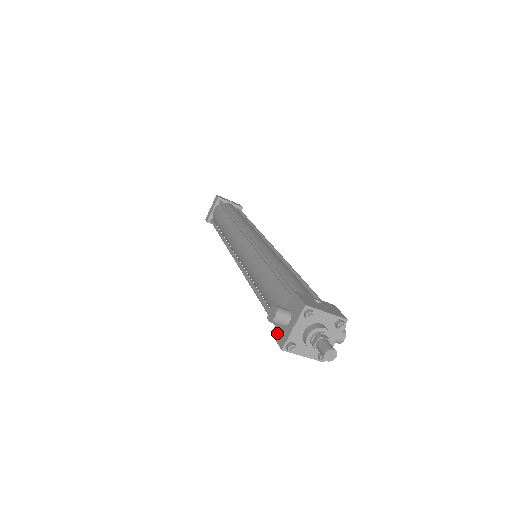
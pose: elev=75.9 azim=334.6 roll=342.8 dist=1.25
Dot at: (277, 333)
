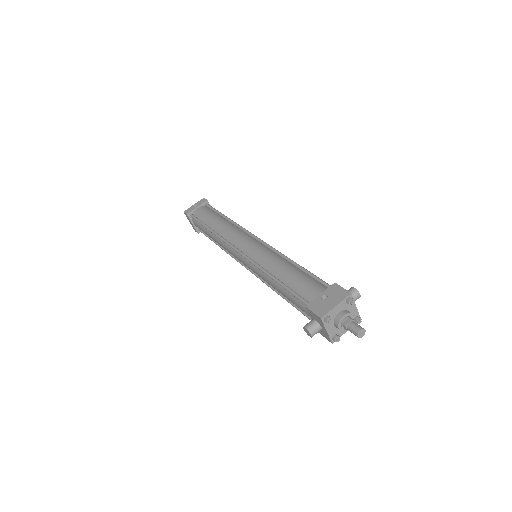
Dot at: (320, 333)
